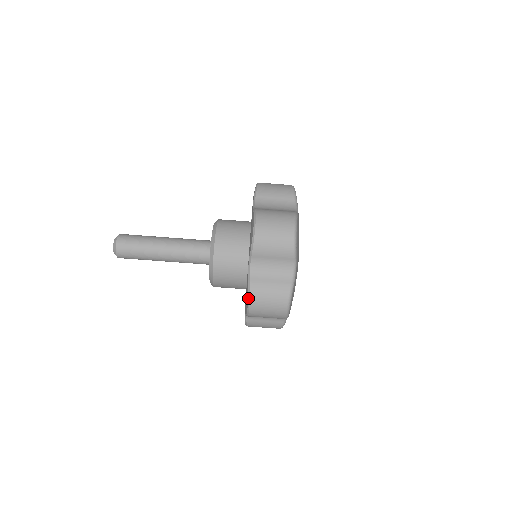
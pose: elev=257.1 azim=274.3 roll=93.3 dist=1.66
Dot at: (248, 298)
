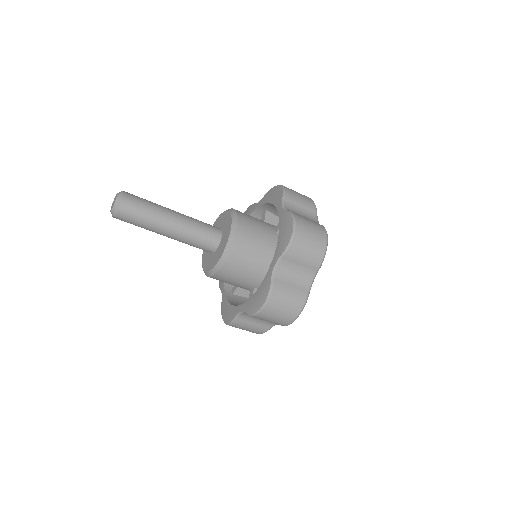
Dot at: (267, 298)
